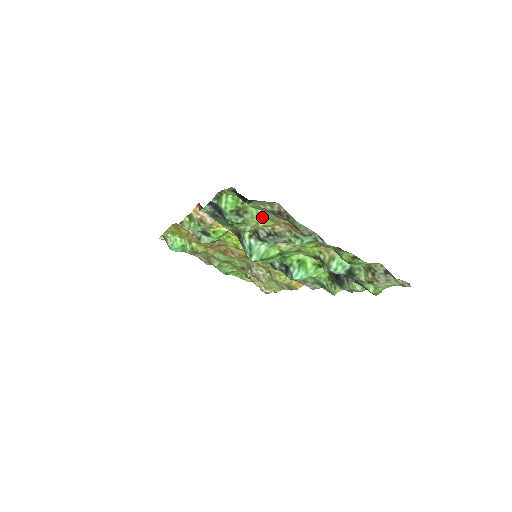
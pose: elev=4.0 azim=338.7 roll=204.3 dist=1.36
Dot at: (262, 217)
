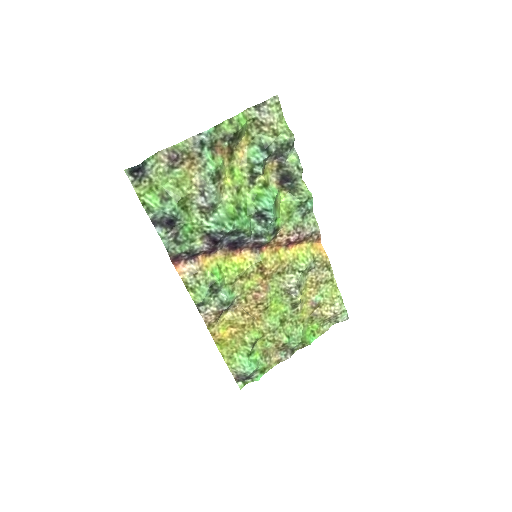
Dot at: (178, 184)
